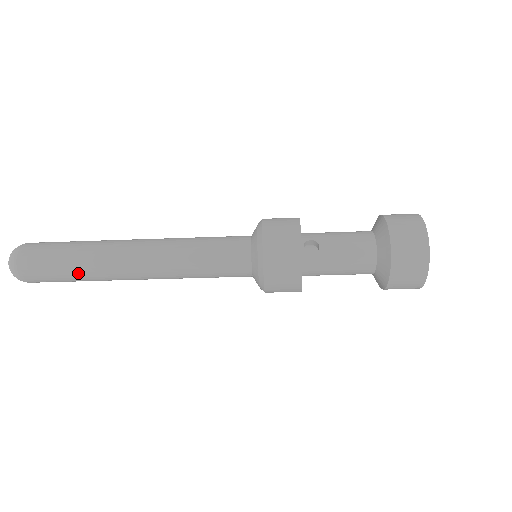
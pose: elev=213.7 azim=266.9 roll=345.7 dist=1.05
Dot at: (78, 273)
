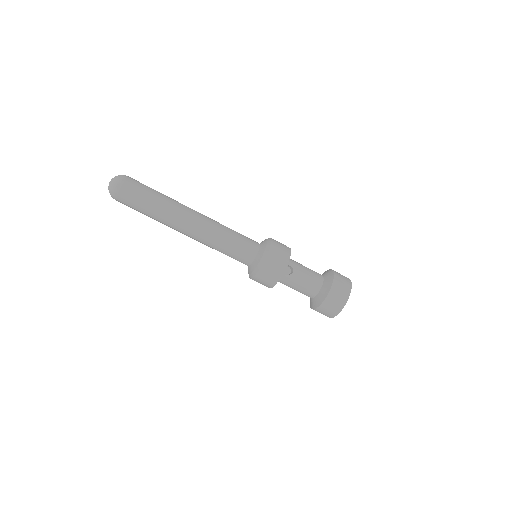
Dot at: (152, 214)
